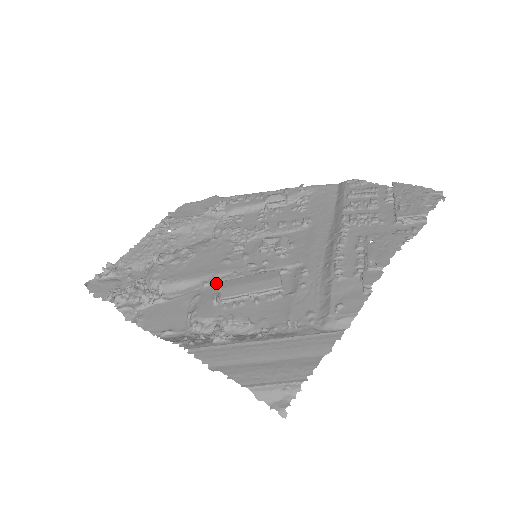
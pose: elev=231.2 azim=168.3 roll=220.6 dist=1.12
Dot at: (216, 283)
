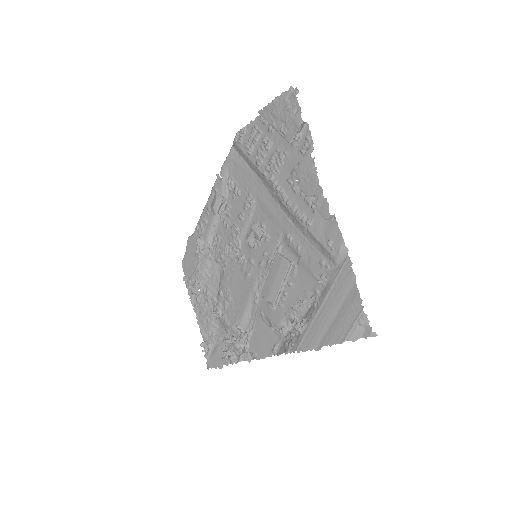
Dot at: (259, 295)
